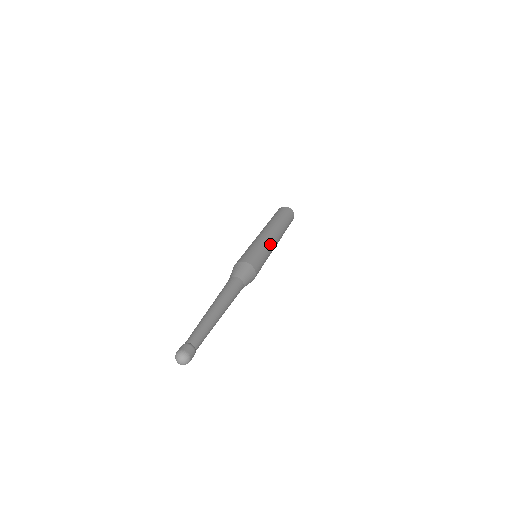
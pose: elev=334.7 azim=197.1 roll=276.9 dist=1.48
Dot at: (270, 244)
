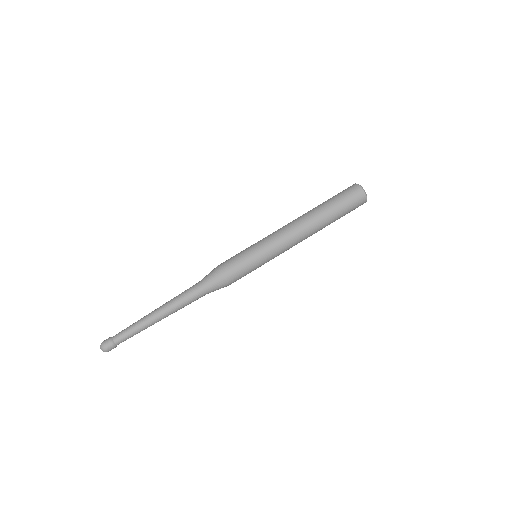
Dot at: occluded
